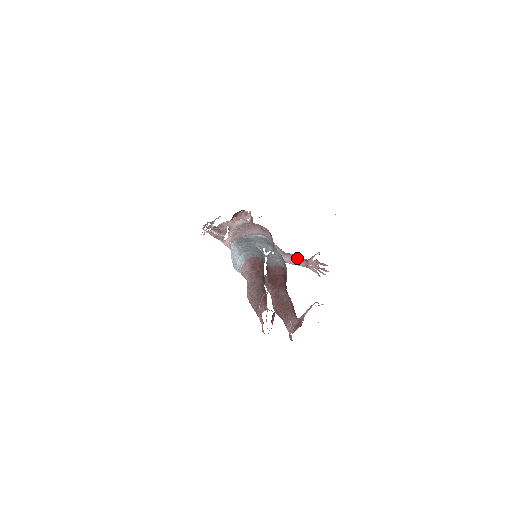
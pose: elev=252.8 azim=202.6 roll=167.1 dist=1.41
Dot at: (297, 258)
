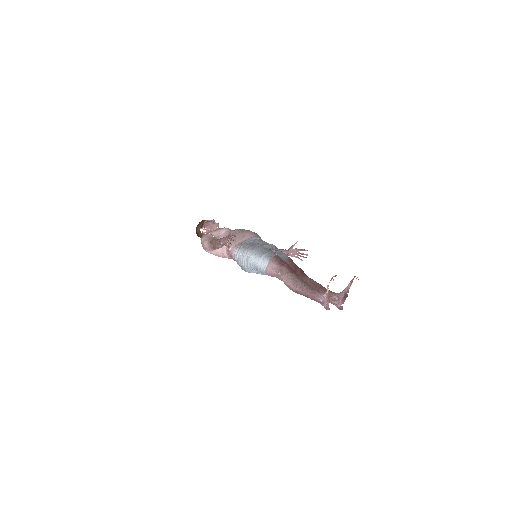
Dot at: occluded
